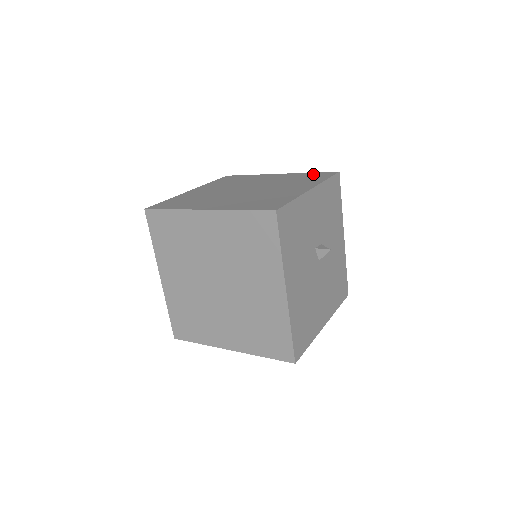
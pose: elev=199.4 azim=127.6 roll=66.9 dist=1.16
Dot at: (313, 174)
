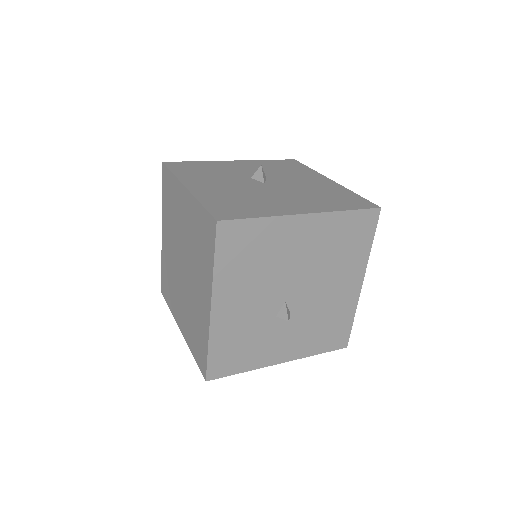
Dot at: occluded
